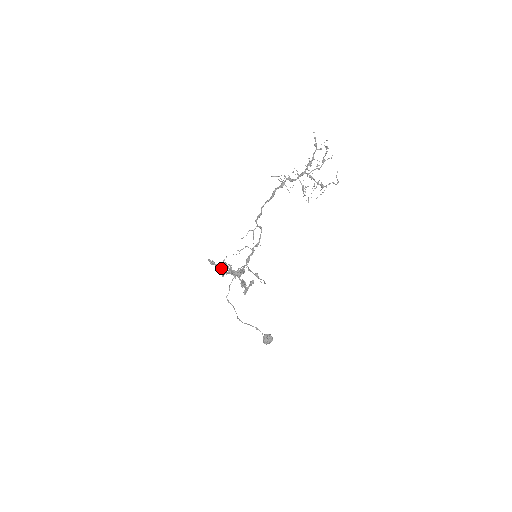
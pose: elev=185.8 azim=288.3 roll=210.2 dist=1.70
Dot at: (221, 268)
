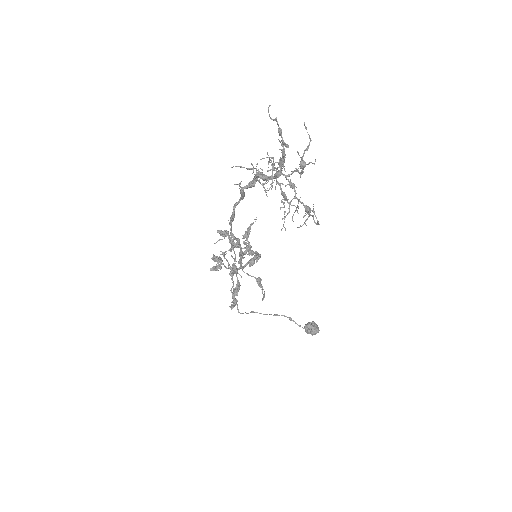
Dot at: (213, 260)
